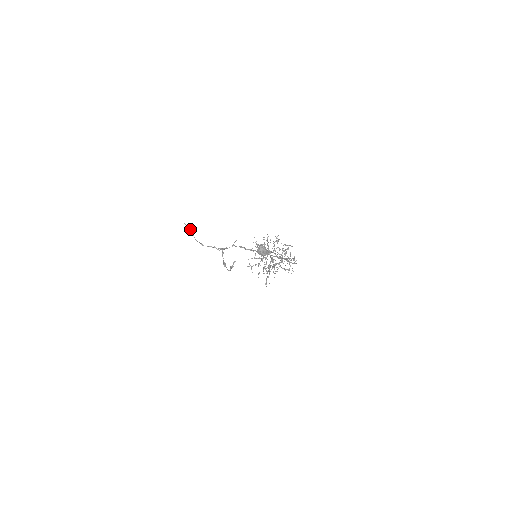
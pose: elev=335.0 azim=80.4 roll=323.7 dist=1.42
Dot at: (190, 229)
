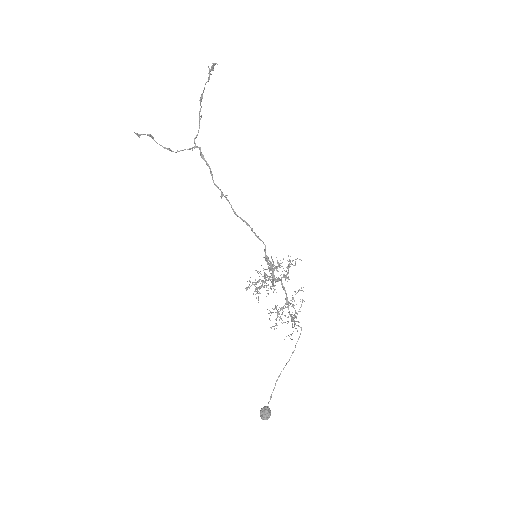
Dot at: occluded
